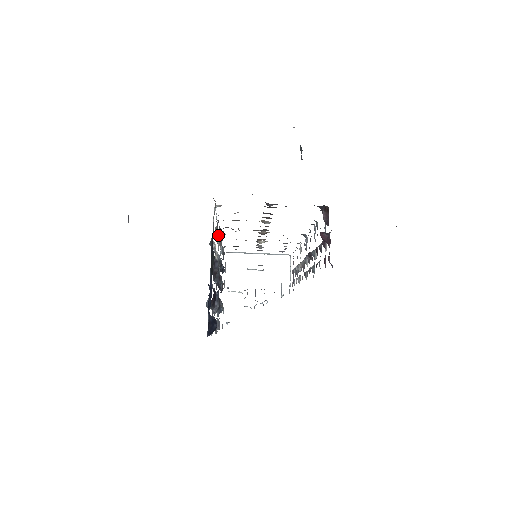
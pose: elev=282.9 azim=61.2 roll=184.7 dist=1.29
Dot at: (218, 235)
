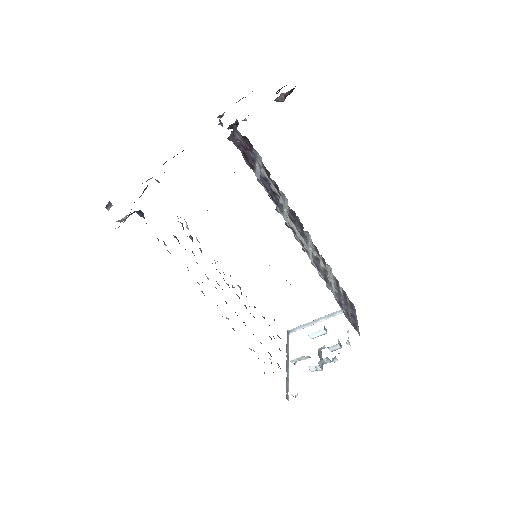
Dot at: occluded
